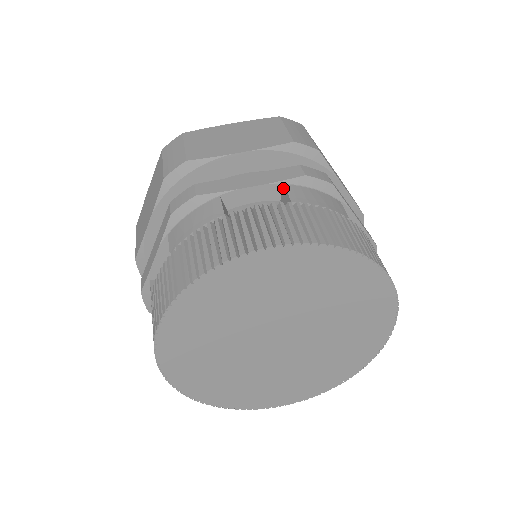
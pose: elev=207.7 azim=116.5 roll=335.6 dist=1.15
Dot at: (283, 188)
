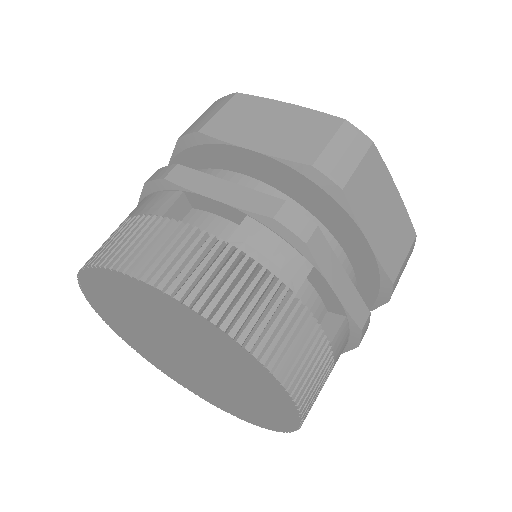
Dot at: (342, 316)
